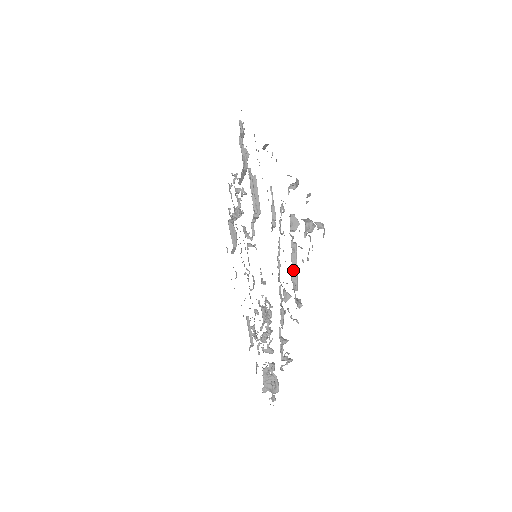
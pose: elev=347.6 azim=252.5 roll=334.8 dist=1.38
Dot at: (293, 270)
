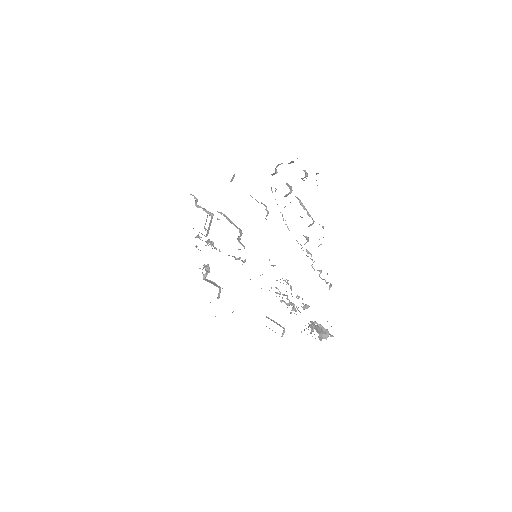
Dot at: occluded
